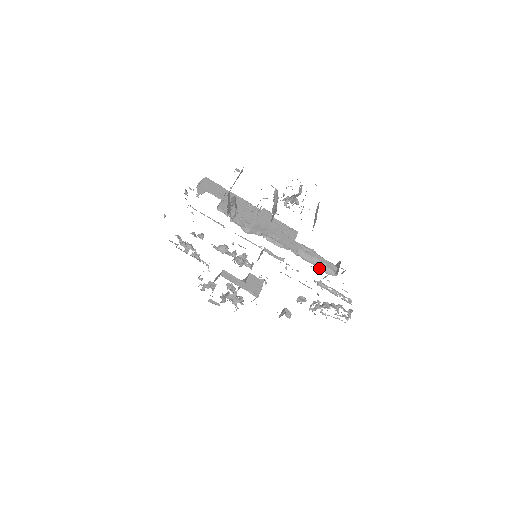
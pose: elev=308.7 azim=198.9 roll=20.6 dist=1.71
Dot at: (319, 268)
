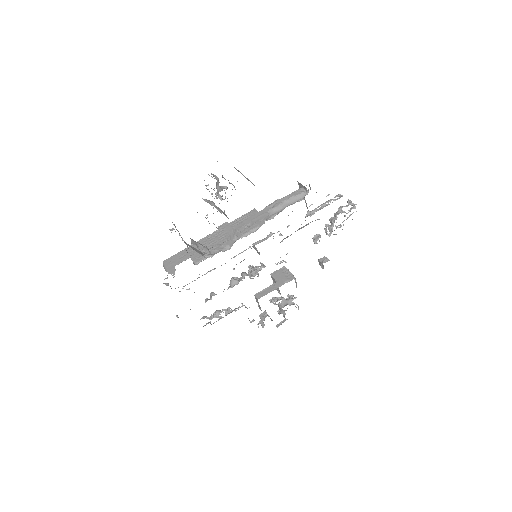
Dot at: occluded
